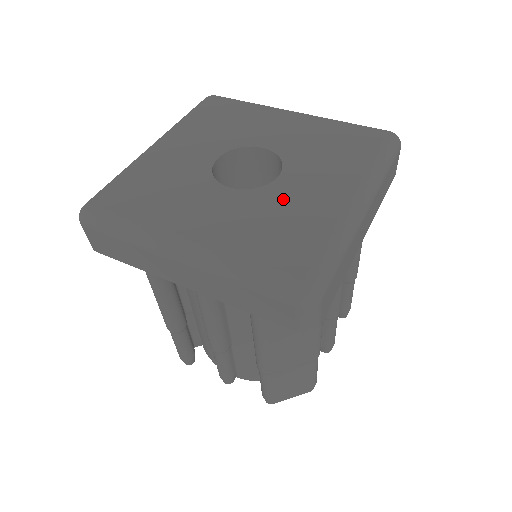
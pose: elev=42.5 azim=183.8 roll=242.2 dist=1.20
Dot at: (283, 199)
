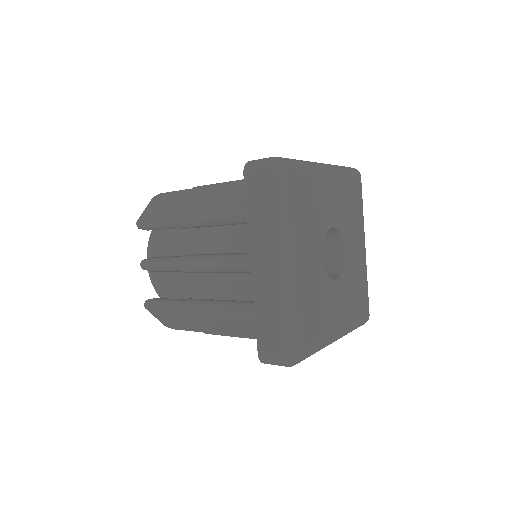
Dot at: (352, 271)
